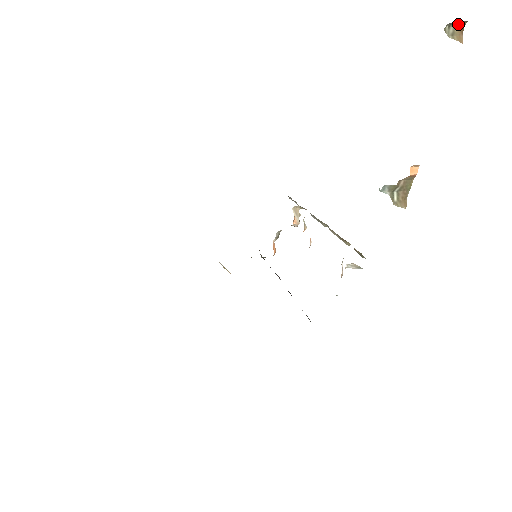
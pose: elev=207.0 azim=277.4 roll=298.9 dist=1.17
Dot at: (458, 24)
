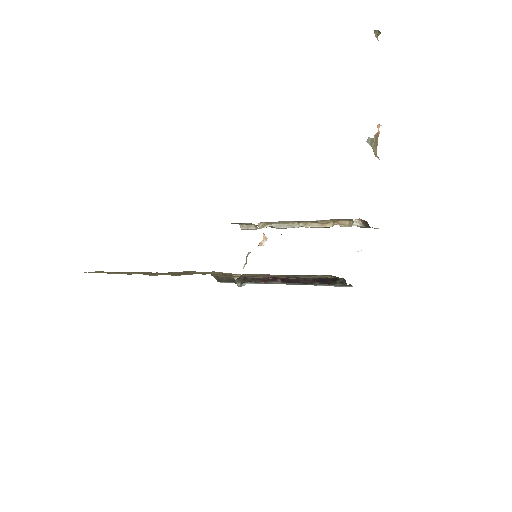
Dot at: (378, 33)
